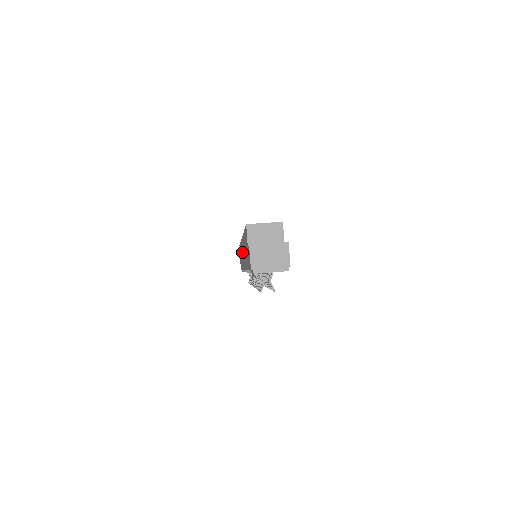
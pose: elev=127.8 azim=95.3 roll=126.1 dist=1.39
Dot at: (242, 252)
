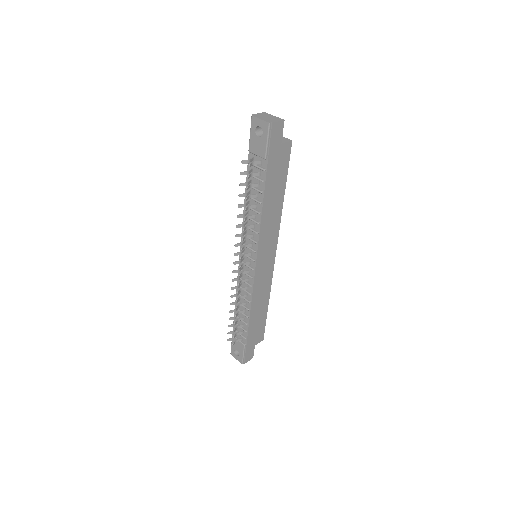
Dot at: occluded
